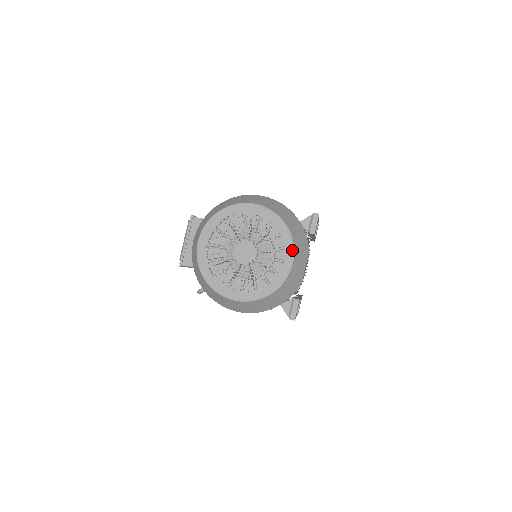
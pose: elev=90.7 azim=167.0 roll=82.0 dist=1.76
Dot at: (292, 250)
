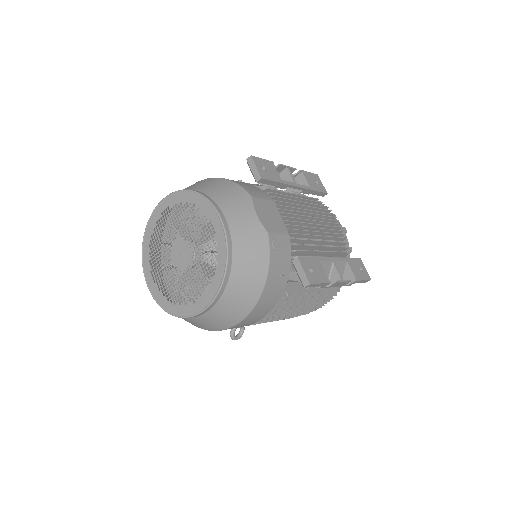
Dot at: (212, 208)
